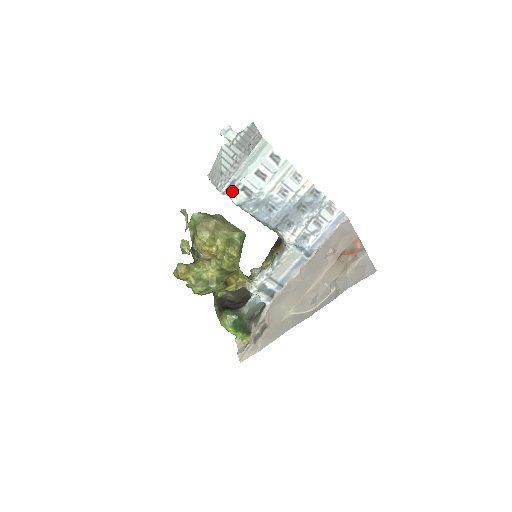
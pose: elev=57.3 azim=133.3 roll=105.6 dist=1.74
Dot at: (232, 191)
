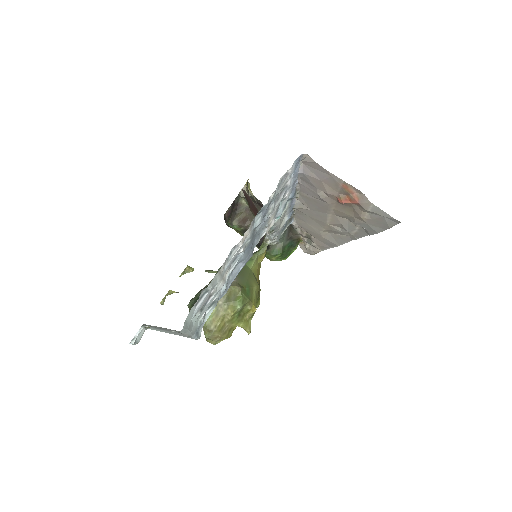
Dot at: (201, 326)
